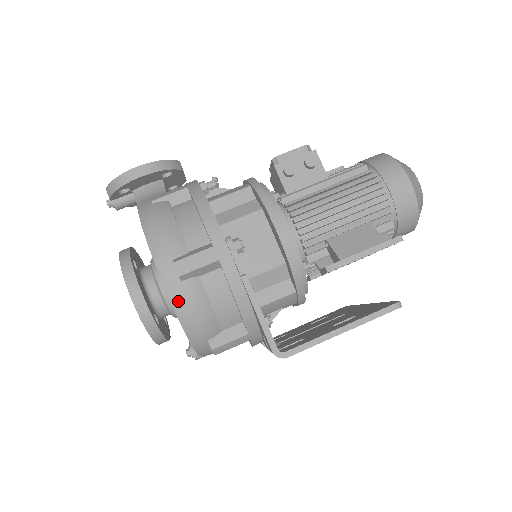
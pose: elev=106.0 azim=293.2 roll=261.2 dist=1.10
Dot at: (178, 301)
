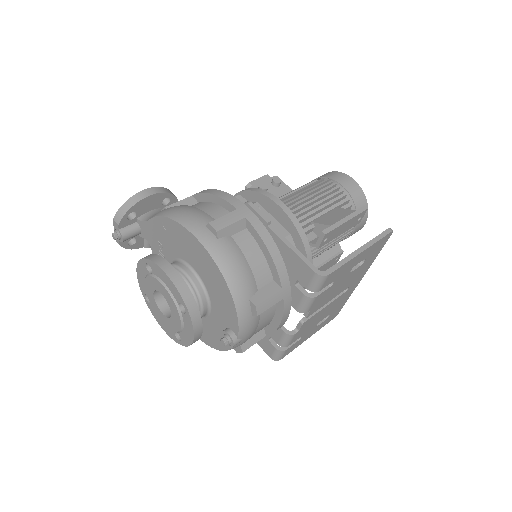
Dot at: (219, 256)
